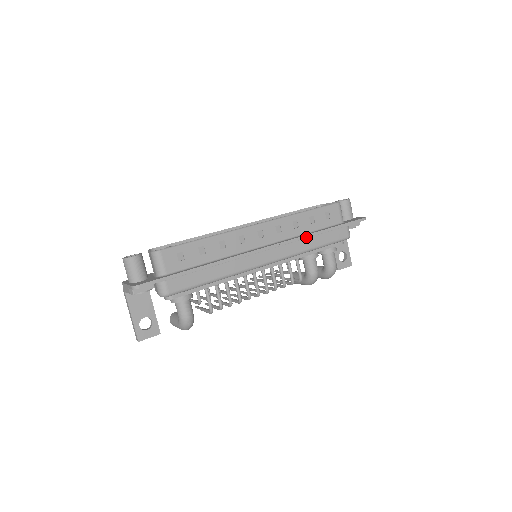
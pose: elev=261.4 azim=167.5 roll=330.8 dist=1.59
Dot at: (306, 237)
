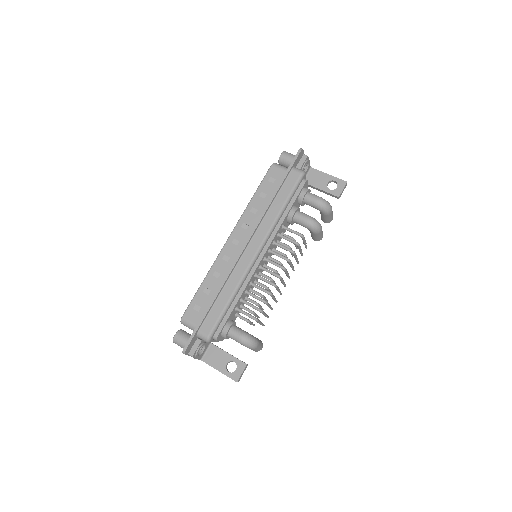
Dot at: (266, 210)
